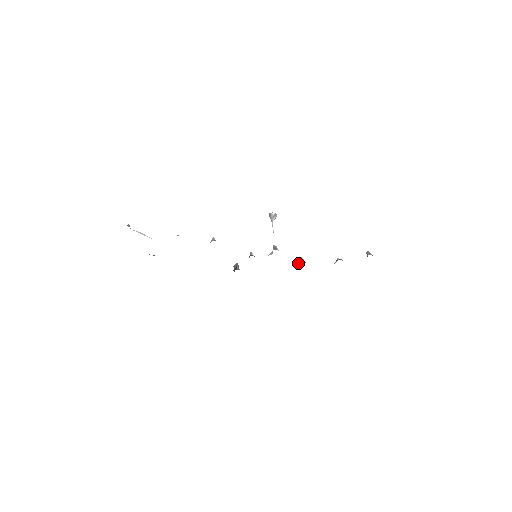
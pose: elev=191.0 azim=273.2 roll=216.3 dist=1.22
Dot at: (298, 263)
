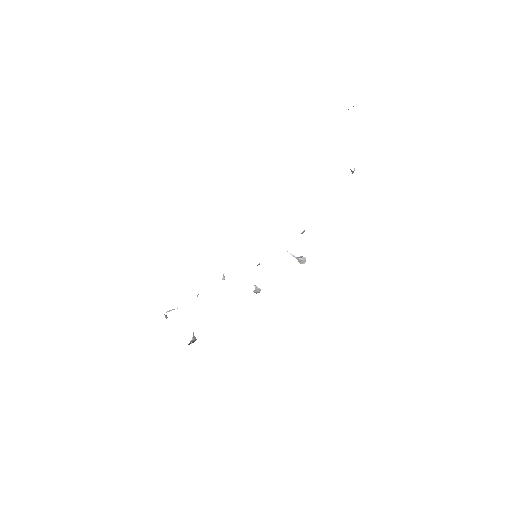
Dot at: occluded
